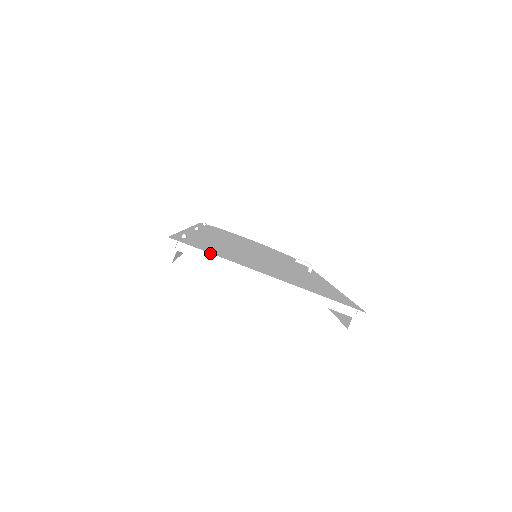
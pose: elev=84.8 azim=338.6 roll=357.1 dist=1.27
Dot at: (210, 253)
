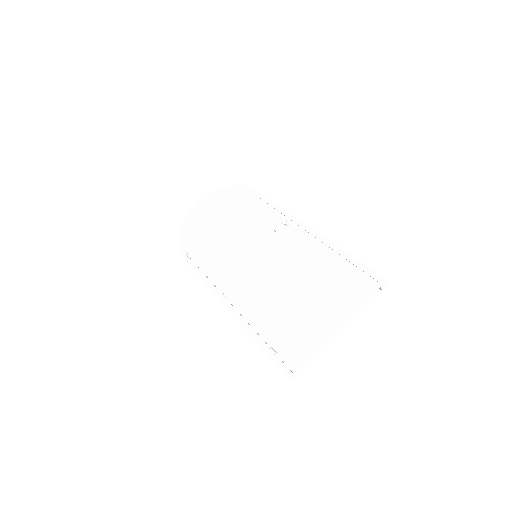
Dot at: (307, 356)
